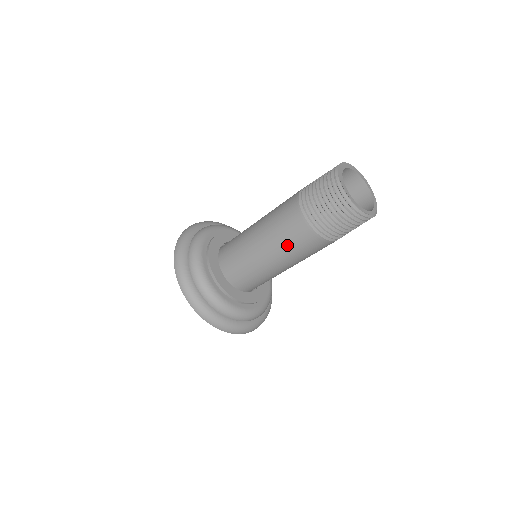
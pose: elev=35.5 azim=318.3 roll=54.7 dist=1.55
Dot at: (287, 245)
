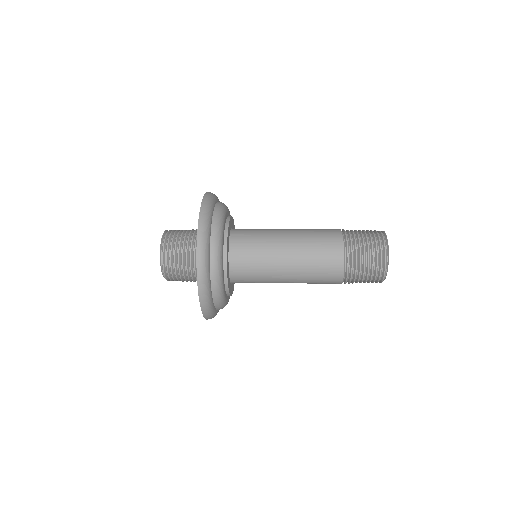
Dot at: (312, 277)
